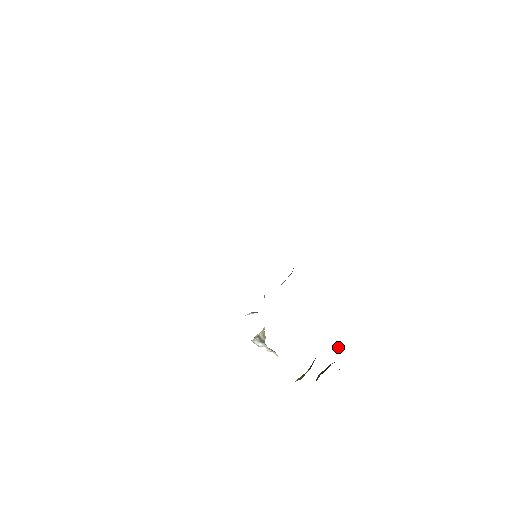
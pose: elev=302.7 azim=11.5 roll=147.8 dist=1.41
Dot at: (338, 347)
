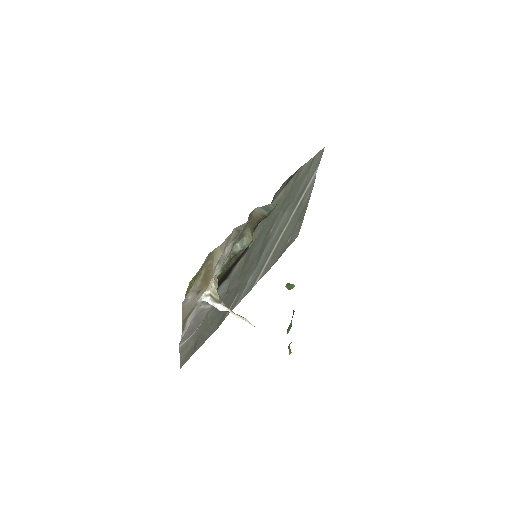
Dot at: (291, 288)
